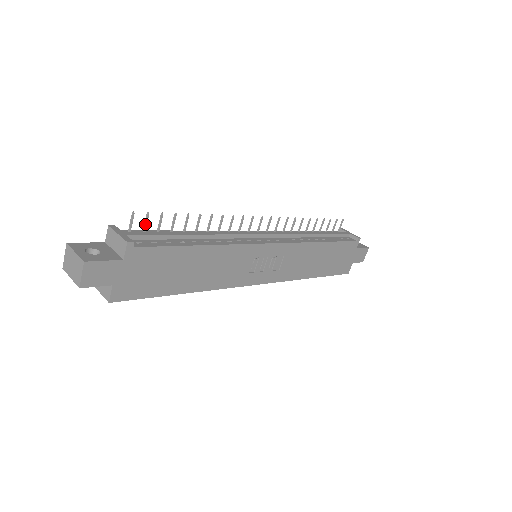
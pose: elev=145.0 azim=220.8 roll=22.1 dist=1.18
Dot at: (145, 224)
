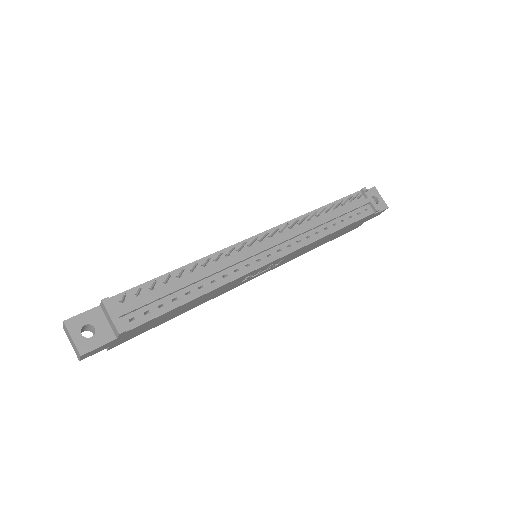
Dot at: (138, 292)
